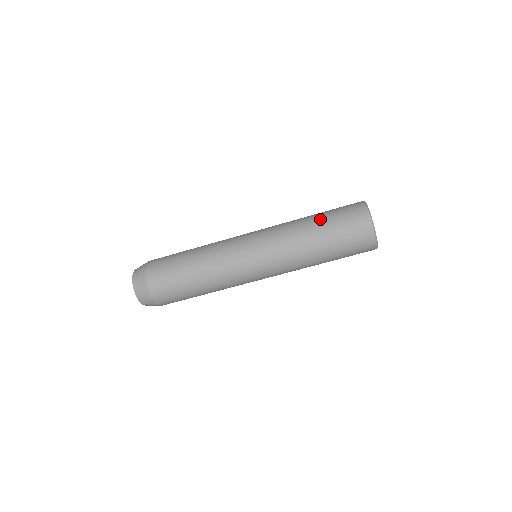
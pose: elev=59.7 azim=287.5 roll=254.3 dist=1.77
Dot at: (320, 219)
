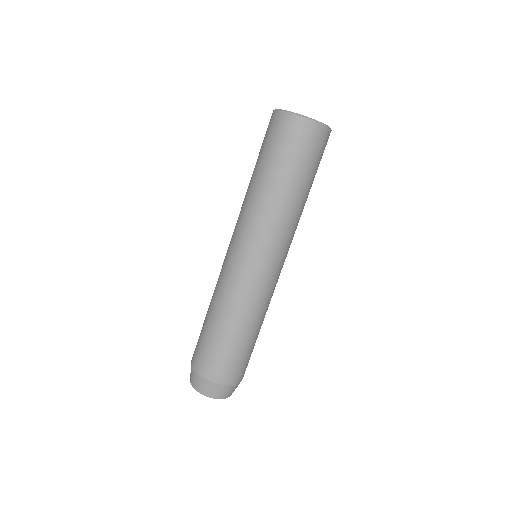
Dot at: (259, 167)
